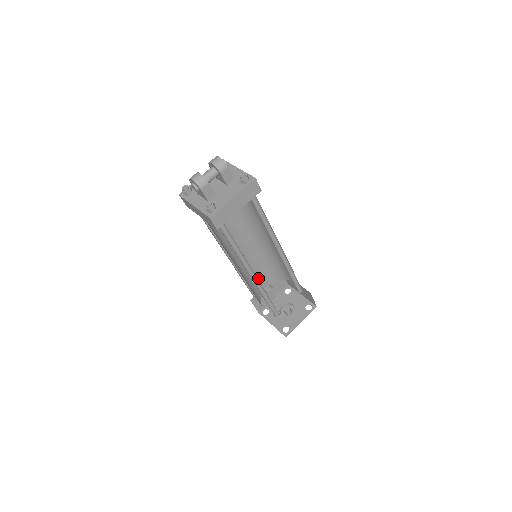
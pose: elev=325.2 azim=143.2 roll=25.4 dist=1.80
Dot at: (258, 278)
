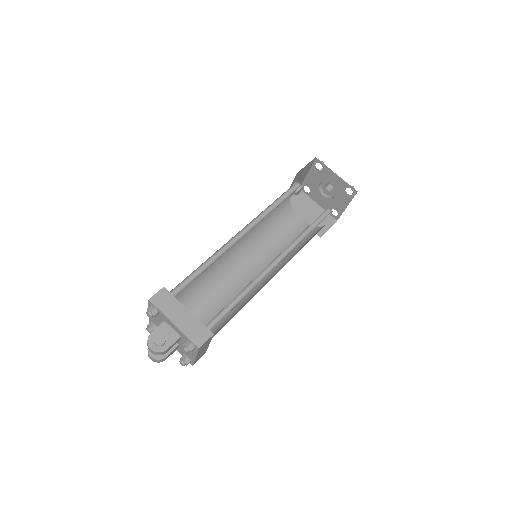
Dot at: occluded
